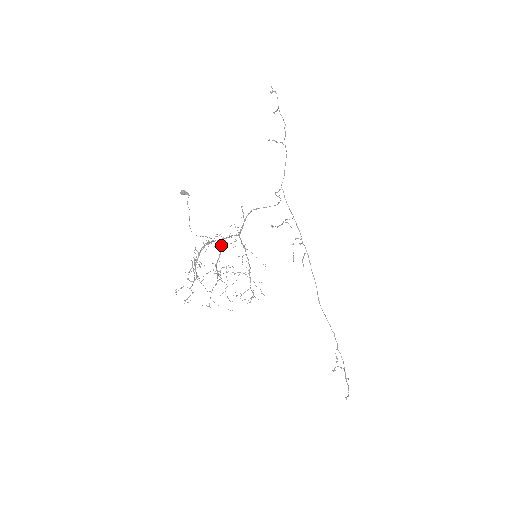
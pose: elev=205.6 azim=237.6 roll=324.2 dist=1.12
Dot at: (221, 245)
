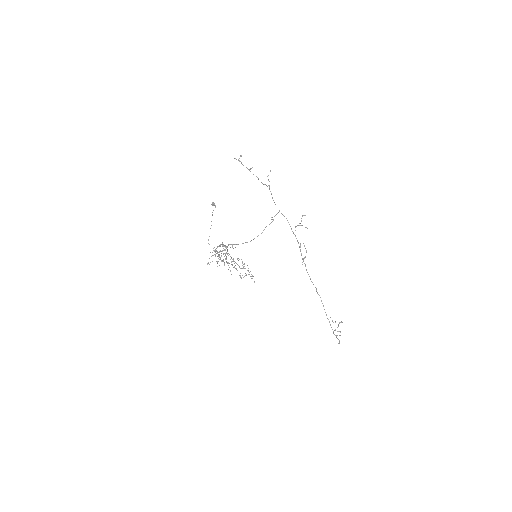
Dot at: occluded
